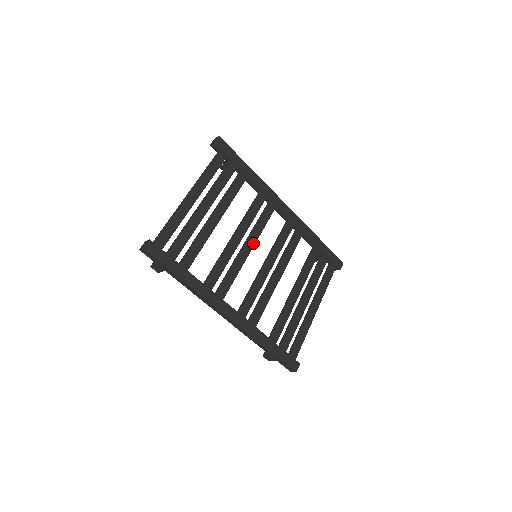
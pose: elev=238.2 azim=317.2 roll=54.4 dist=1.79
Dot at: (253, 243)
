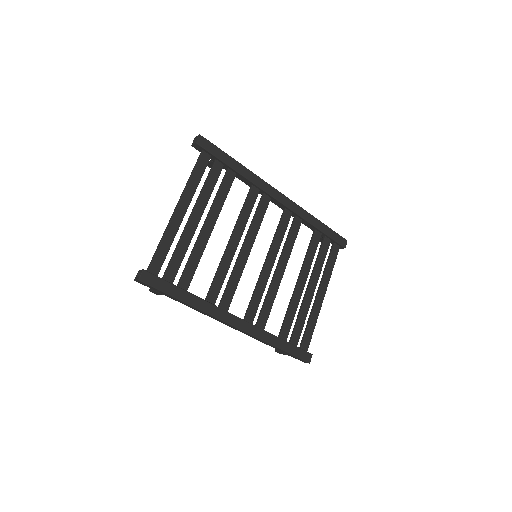
Dot at: (251, 244)
